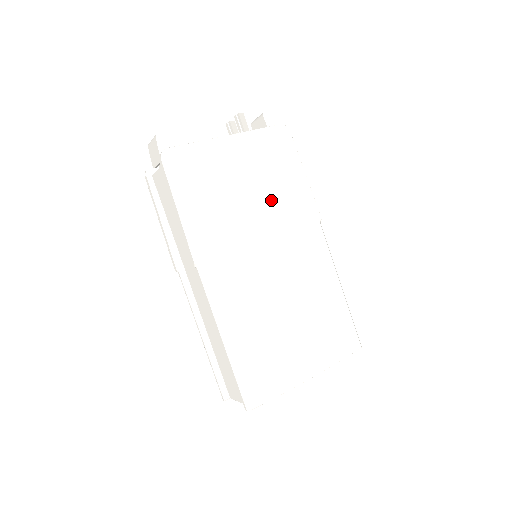
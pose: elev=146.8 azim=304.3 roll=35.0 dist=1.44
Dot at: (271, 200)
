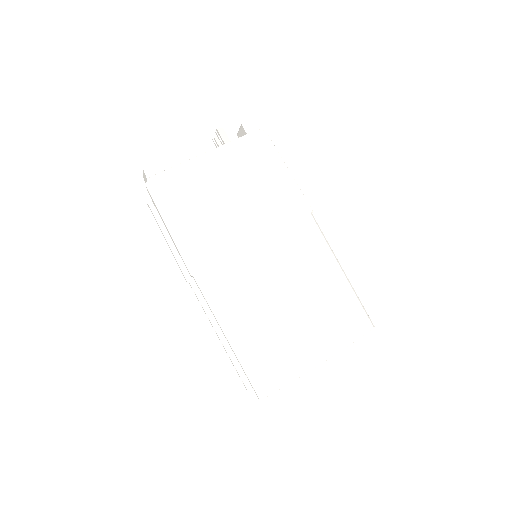
Dot at: (257, 202)
